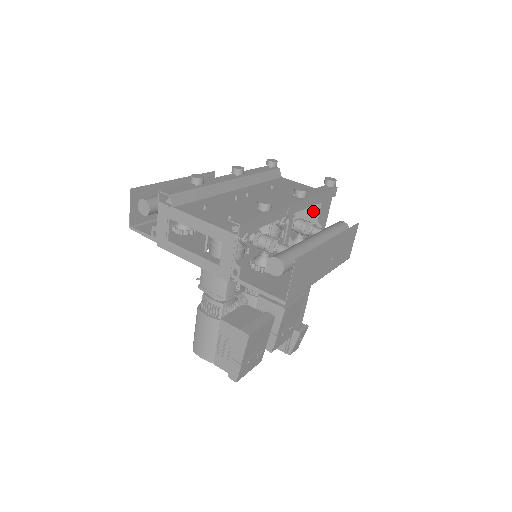
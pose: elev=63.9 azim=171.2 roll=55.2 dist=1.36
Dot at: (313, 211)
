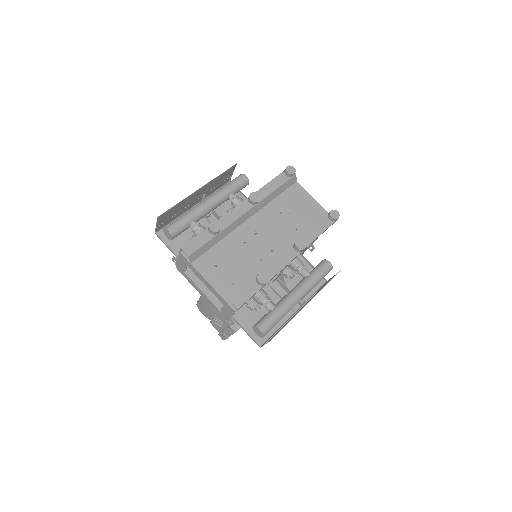
Dot at: occluded
